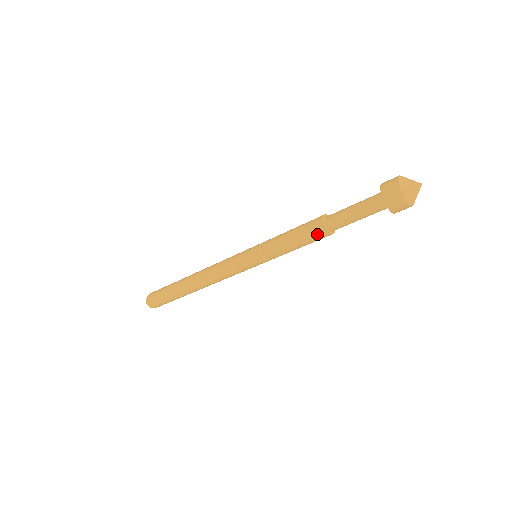
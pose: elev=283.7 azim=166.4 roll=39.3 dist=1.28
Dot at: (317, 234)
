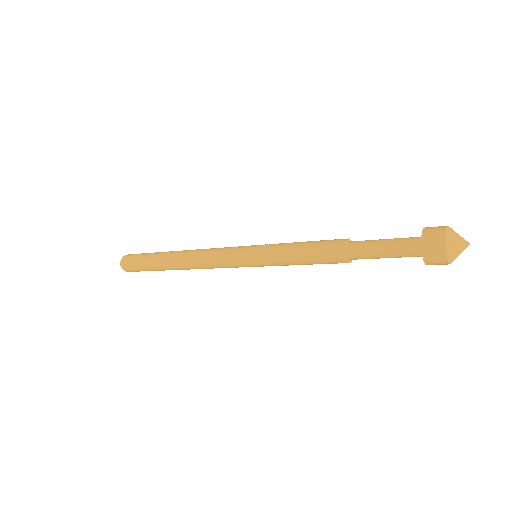
Dot at: (335, 262)
